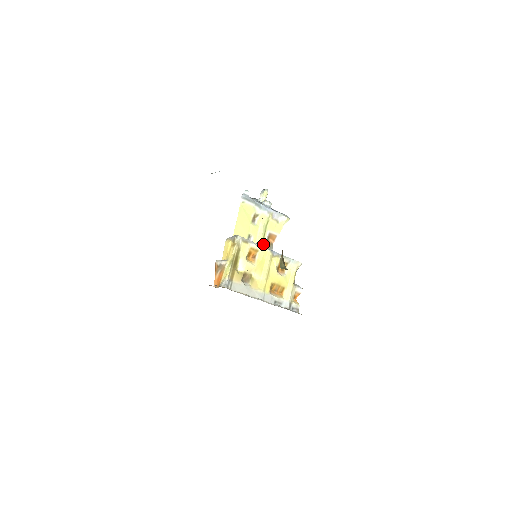
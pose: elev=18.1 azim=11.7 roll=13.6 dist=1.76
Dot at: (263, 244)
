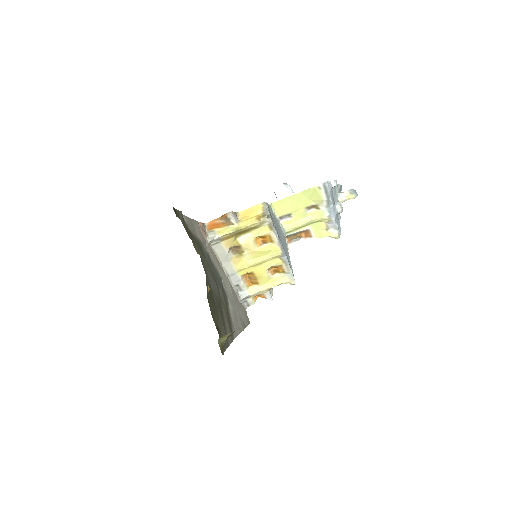
Dot at: (292, 231)
